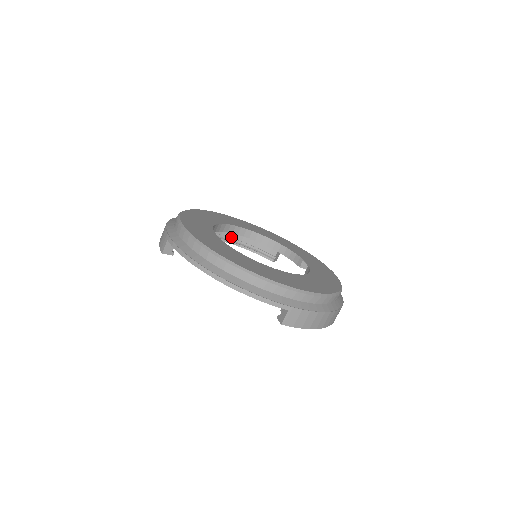
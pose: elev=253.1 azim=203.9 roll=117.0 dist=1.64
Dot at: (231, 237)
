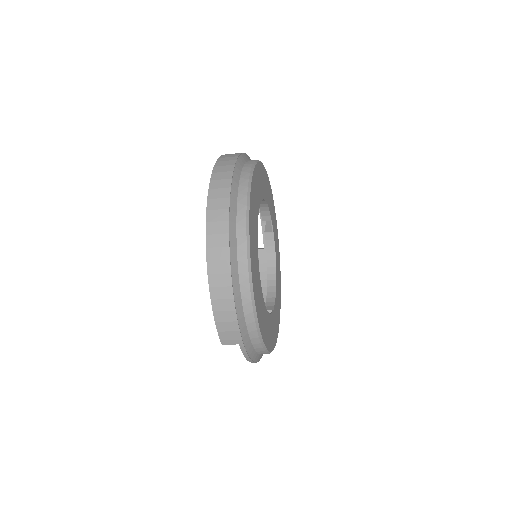
Dot at: occluded
